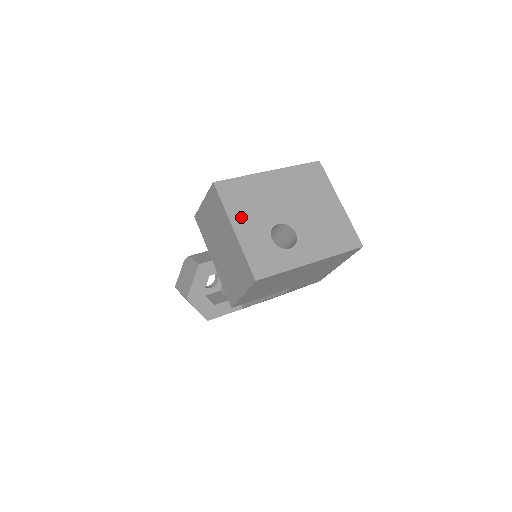
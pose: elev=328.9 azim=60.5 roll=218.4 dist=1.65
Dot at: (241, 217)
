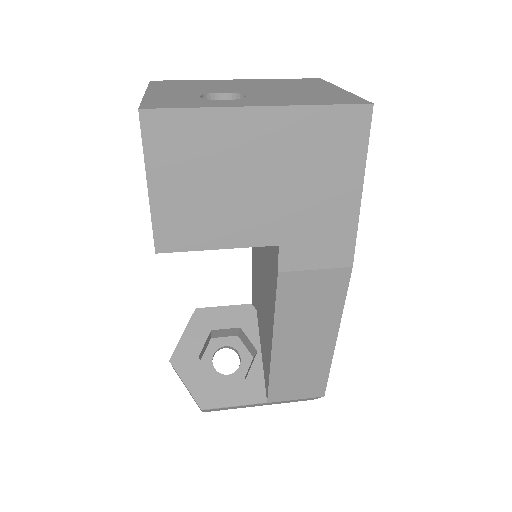
Dot at: (166, 89)
